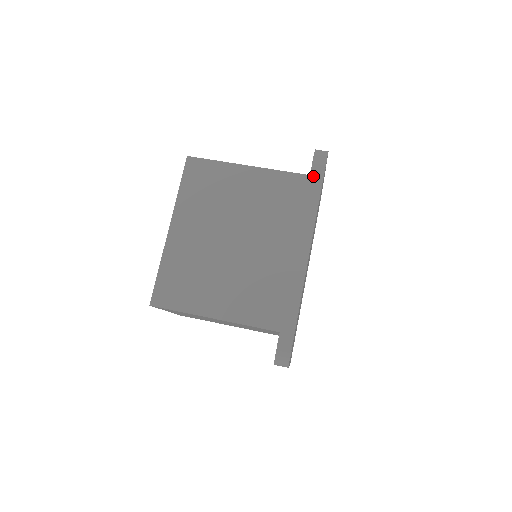
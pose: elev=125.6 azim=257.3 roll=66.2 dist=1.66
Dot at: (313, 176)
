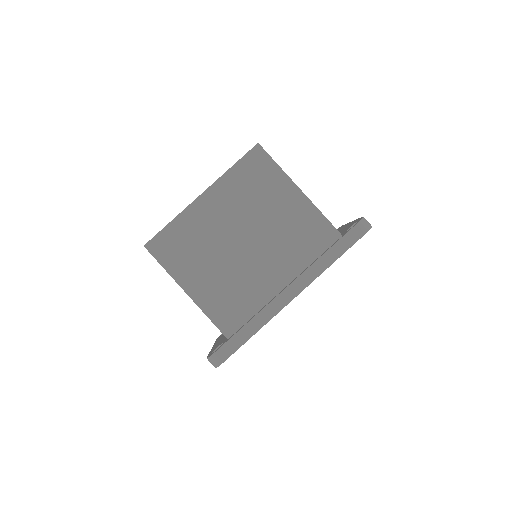
Dot at: (344, 240)
